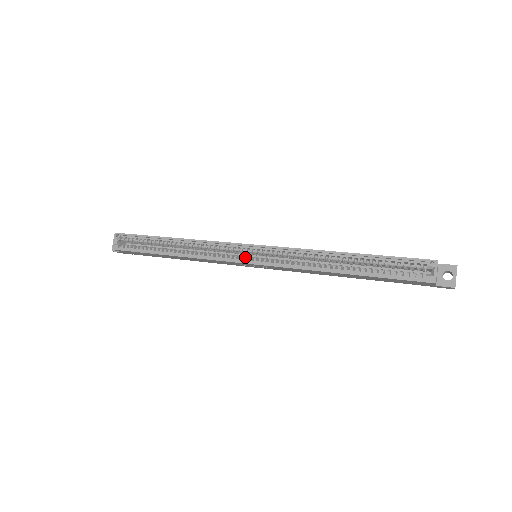
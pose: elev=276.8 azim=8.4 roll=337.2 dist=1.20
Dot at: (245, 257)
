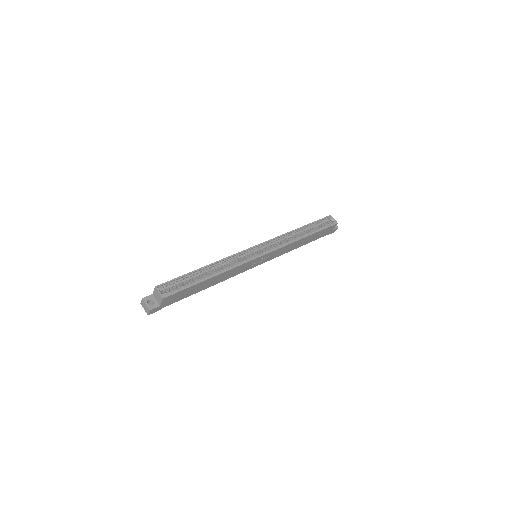
Dot at: (258, 254)
